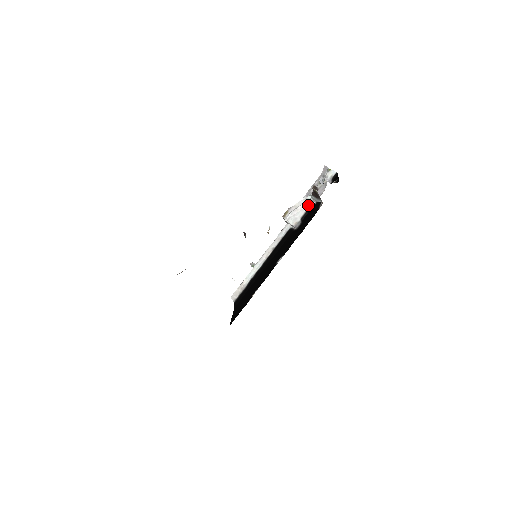
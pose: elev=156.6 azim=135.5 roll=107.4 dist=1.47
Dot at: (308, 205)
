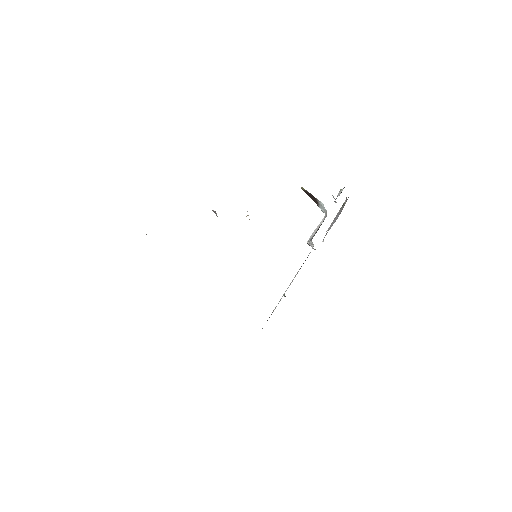
Dot at: (323, 221)
